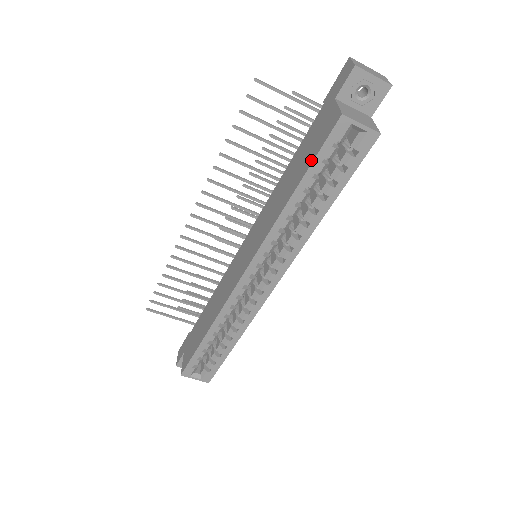
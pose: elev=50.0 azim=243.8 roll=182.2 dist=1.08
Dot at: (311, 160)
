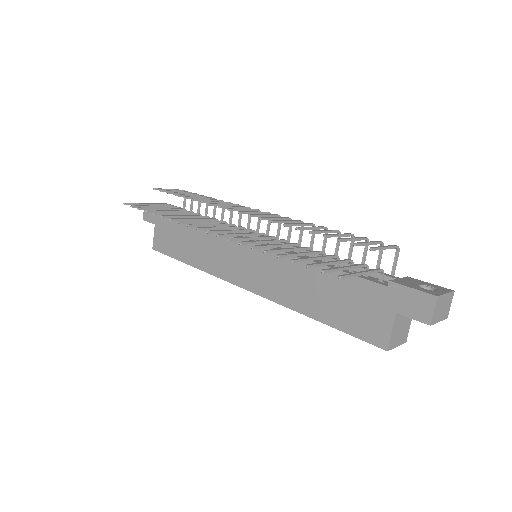
Dot at: (343, 328)
